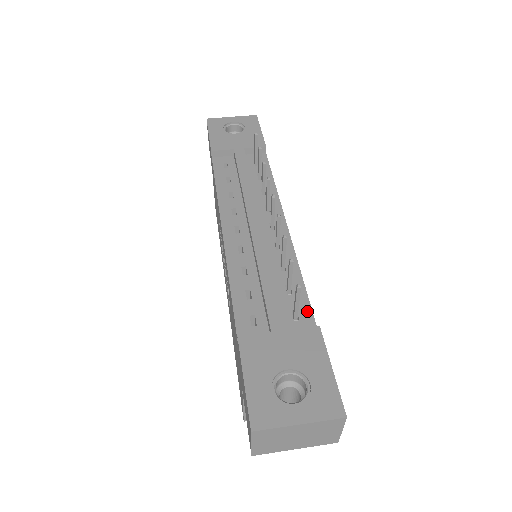
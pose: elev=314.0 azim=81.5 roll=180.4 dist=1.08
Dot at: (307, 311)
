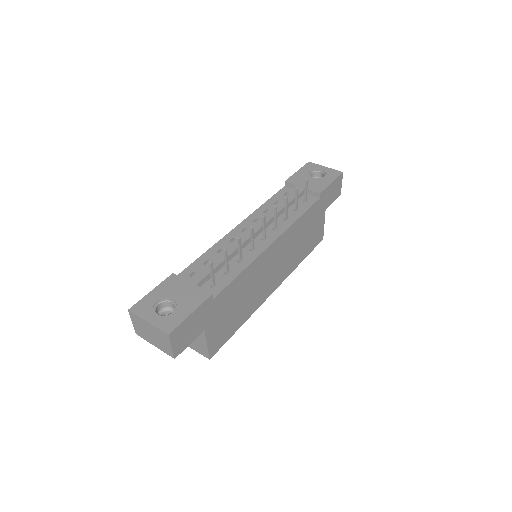
Dot at: (222, 287)
